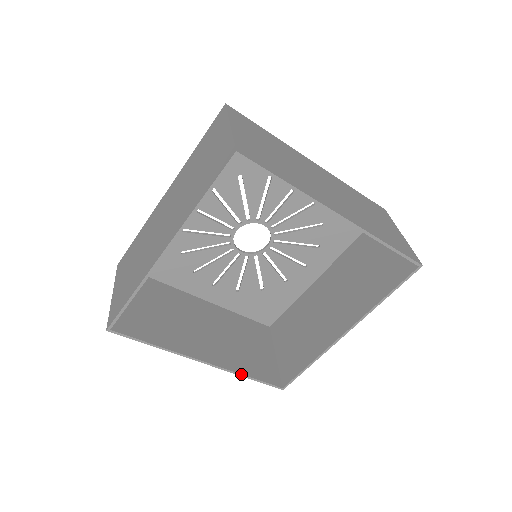
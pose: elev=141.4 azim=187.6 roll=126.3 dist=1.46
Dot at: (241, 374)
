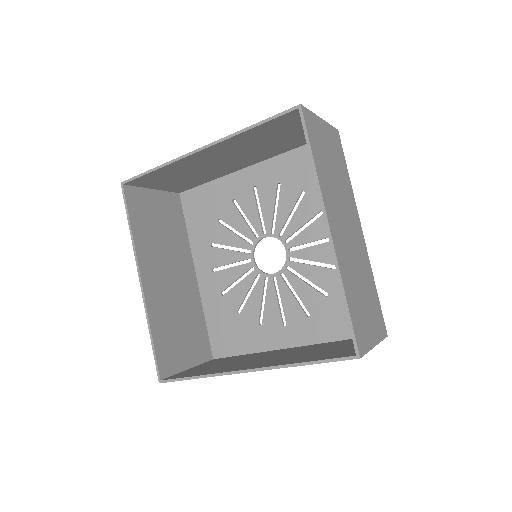
Dot at: (150, 324)
